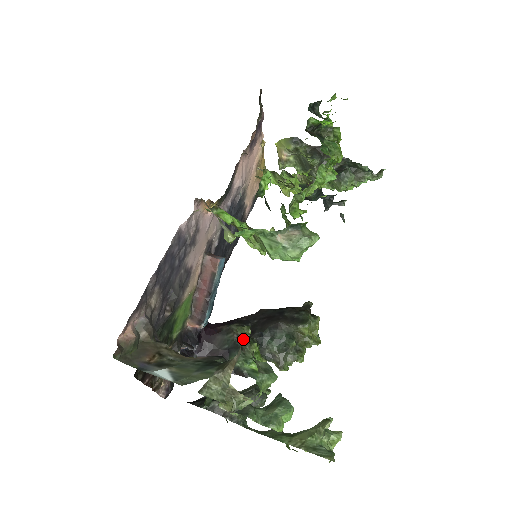
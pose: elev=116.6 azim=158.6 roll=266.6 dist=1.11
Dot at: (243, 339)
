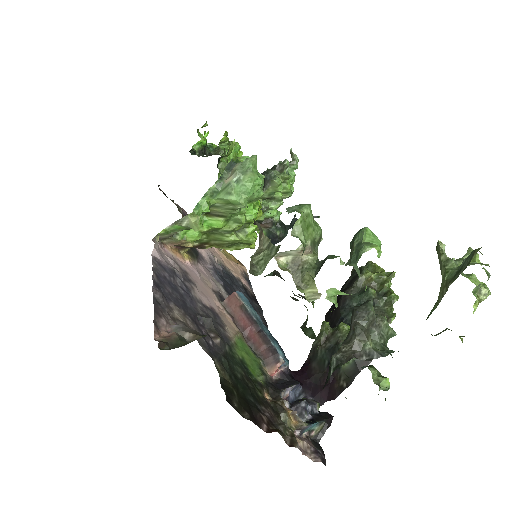
Dot at: (330, 337)
